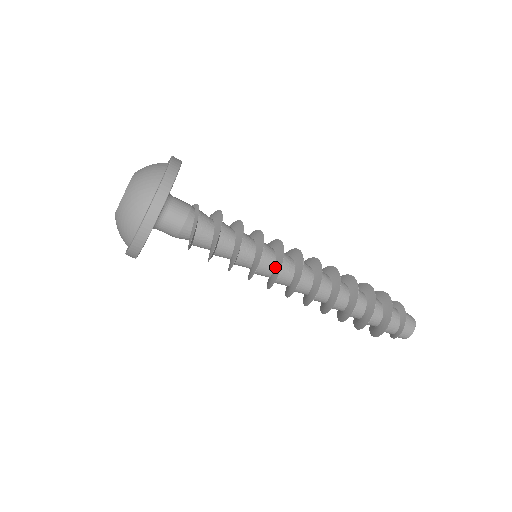
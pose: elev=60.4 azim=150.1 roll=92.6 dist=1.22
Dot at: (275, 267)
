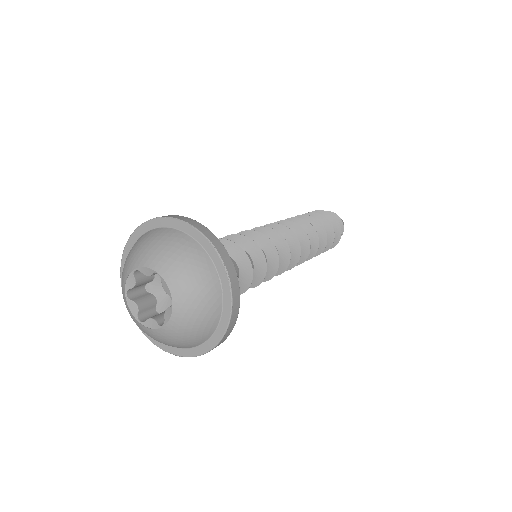
Dot at: (280, 256)
